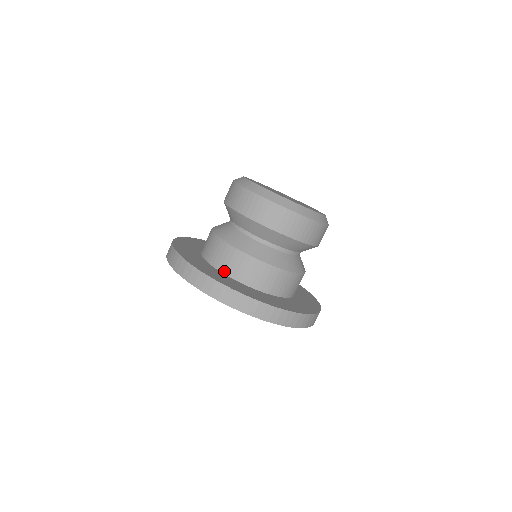
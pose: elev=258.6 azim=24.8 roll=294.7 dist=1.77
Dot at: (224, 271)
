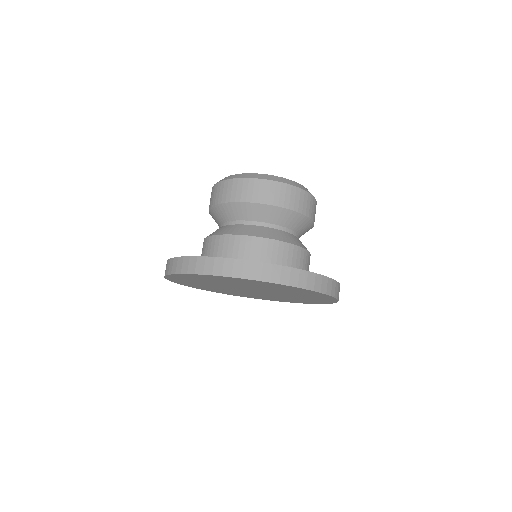
Dot at: occluded
